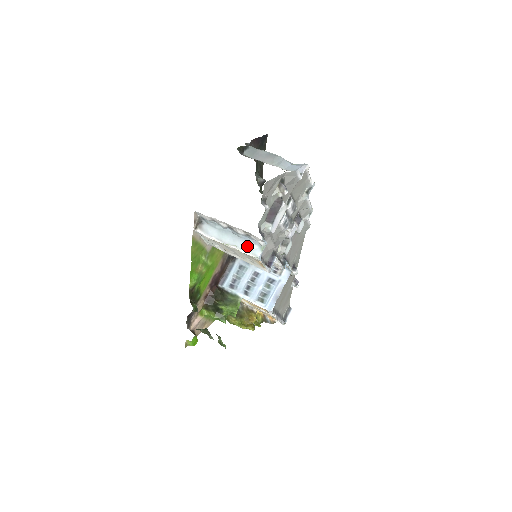
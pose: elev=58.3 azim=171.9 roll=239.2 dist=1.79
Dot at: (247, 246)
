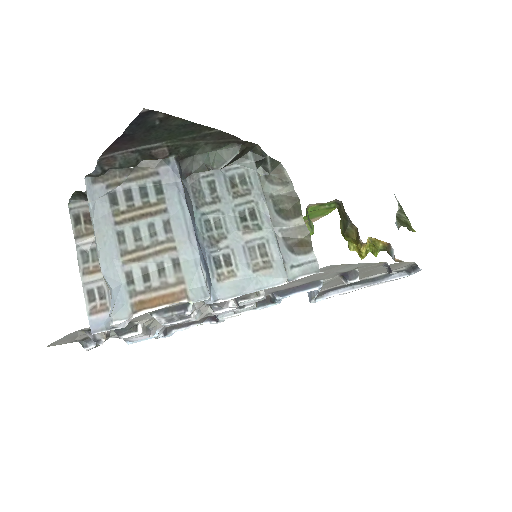
Dot at: occluded
